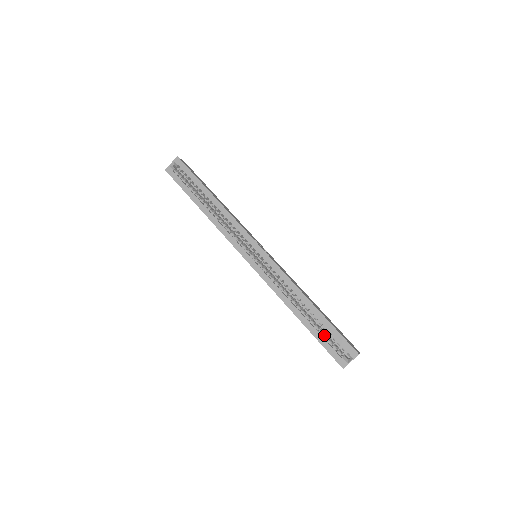
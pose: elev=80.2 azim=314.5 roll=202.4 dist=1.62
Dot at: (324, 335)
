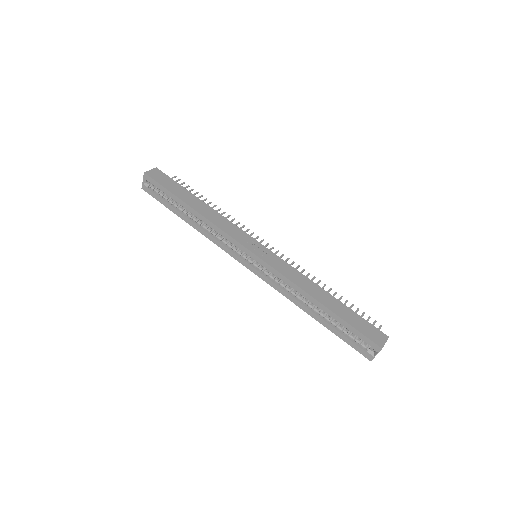
Dot at: (343, 330)
